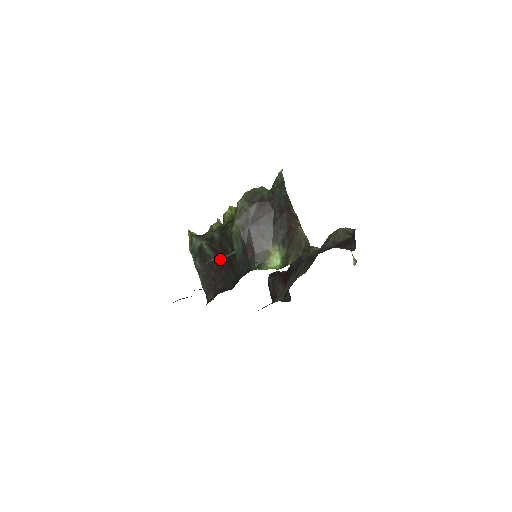
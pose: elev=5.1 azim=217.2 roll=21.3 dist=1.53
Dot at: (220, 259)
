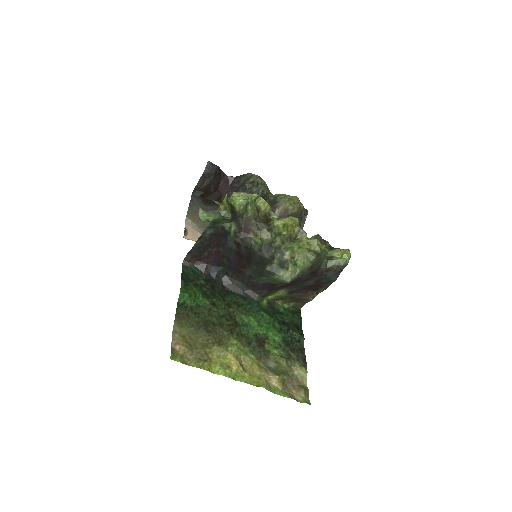
Dot at: (235, 255)
